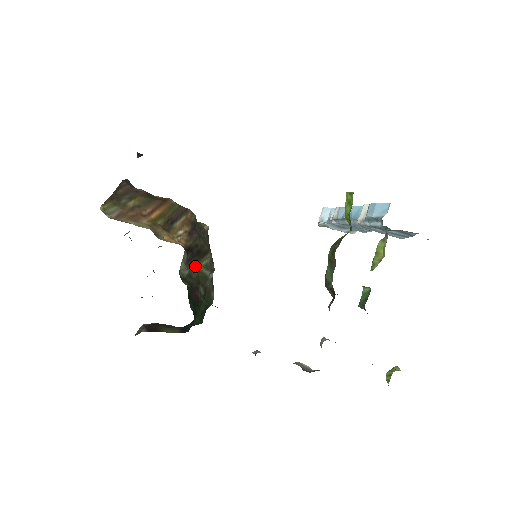
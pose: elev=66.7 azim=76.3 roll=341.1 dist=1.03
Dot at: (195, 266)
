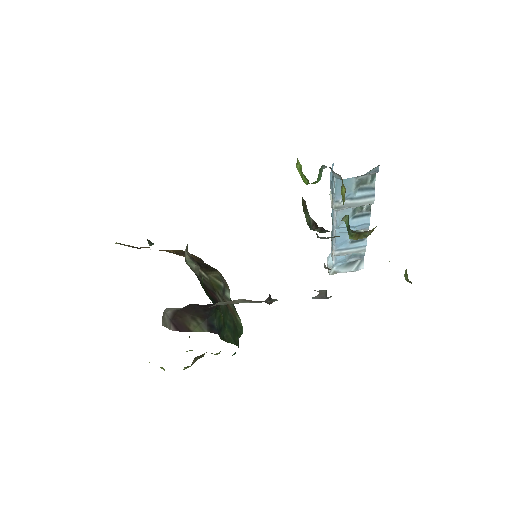
Dot at: (205, 273)
